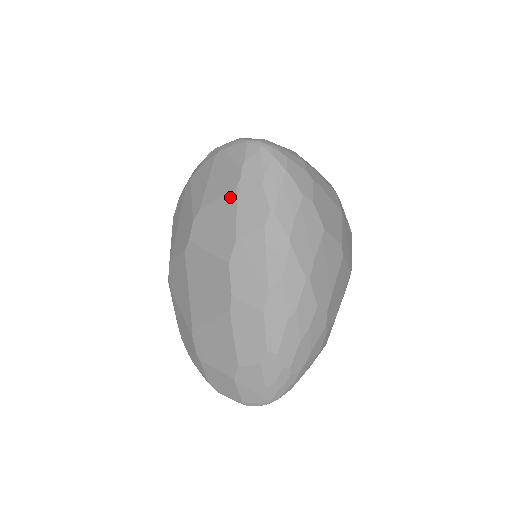
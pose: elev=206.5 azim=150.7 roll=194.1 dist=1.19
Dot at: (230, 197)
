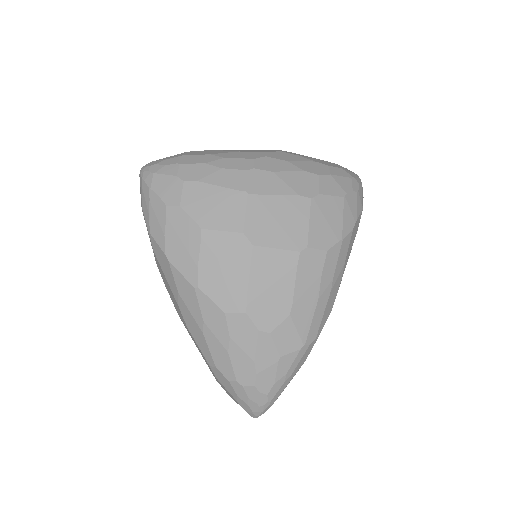
Dot at: occluded
